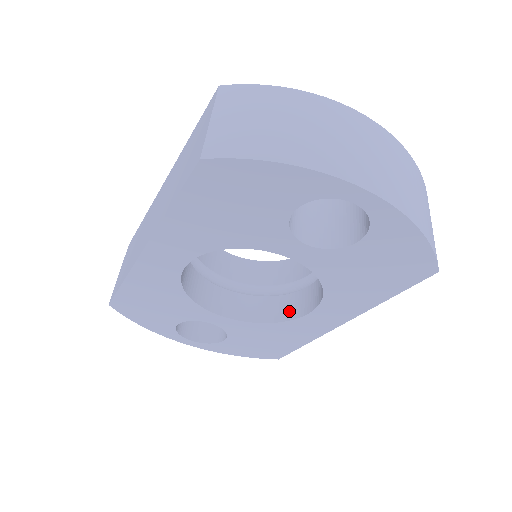
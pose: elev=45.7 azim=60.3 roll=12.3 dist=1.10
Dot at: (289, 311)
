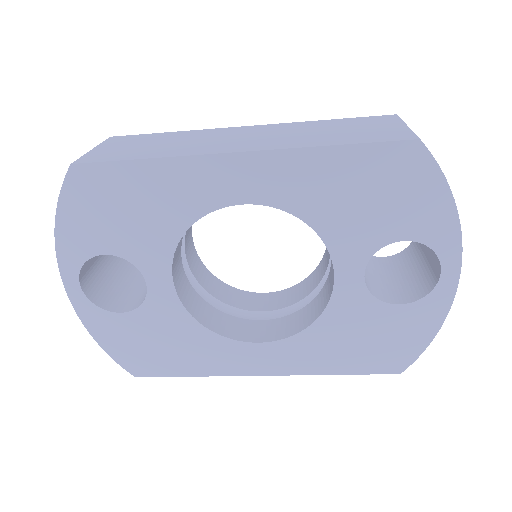
Dot at: (228, 329)
